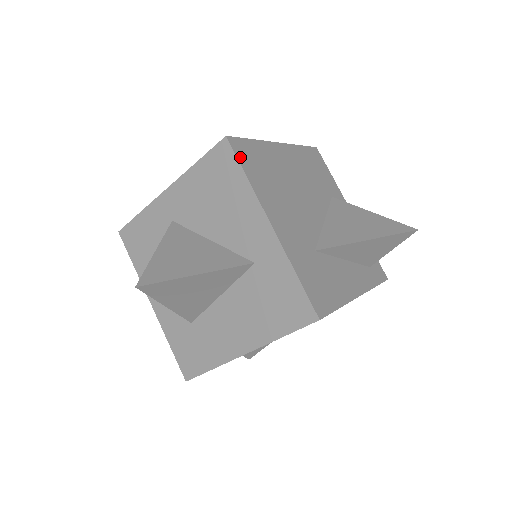
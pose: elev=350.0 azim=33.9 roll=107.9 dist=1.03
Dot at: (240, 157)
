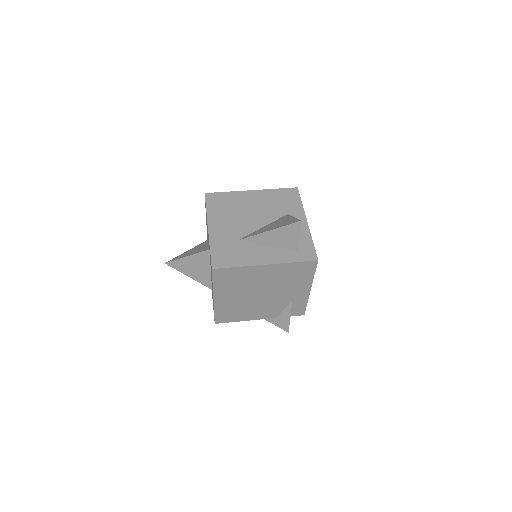
Dot at: (208, 201)
